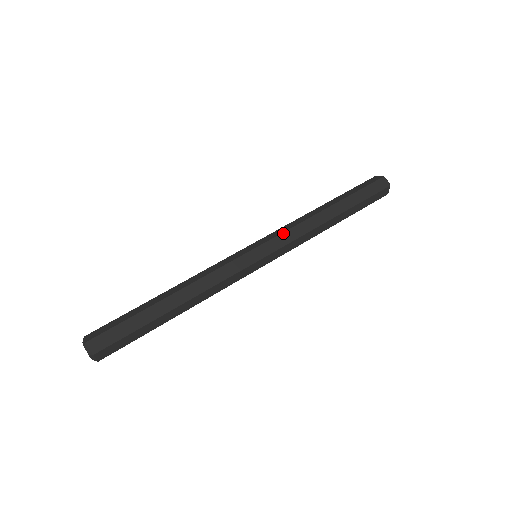
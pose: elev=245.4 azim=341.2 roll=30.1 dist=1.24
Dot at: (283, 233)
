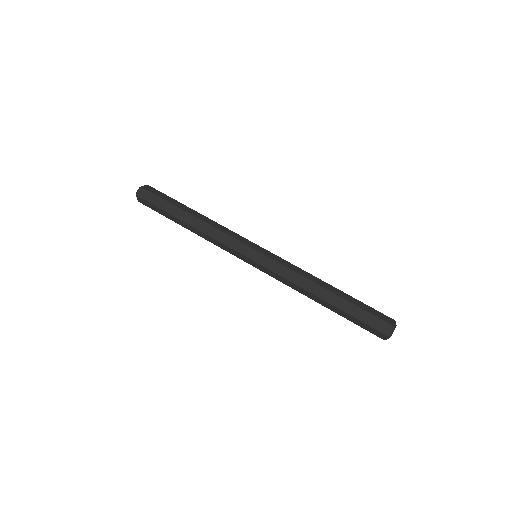
Dot at: (281, 264)
